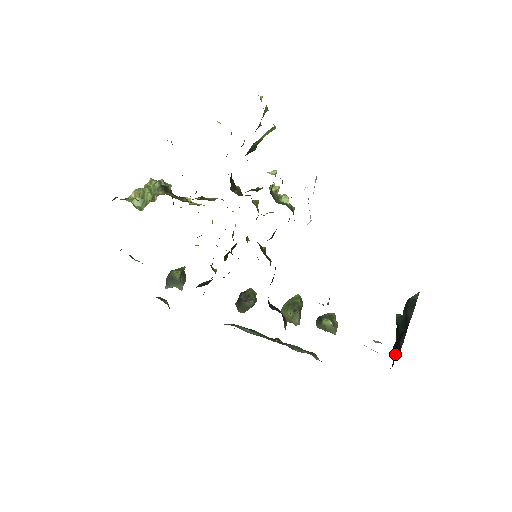
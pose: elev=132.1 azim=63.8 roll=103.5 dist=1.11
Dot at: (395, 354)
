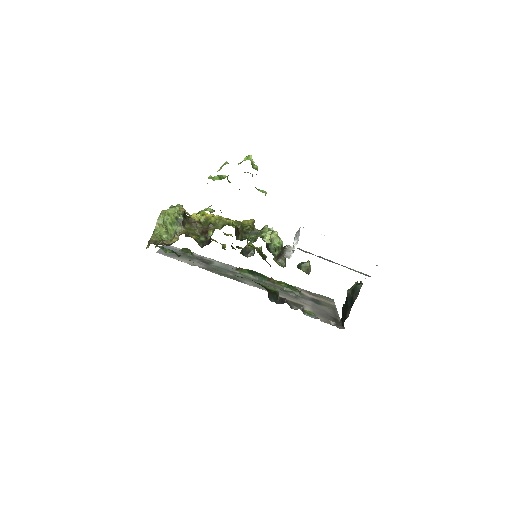
Dot at: (343, 318)
